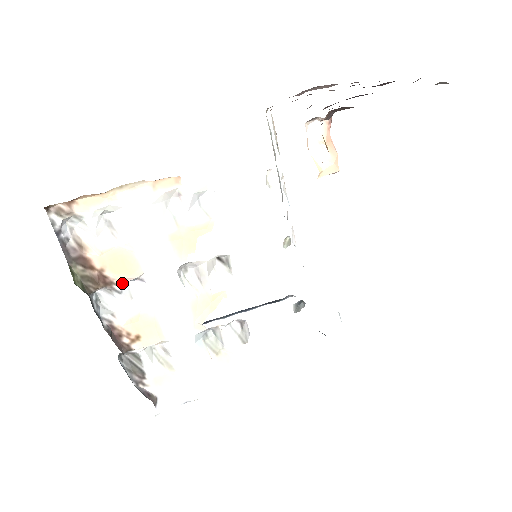
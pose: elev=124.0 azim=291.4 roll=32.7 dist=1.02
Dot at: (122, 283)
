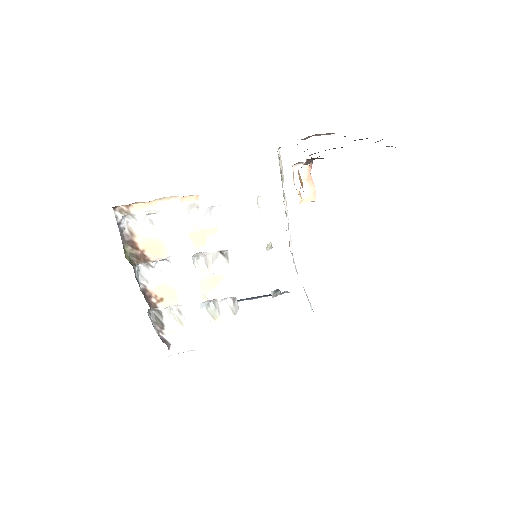
Dot at: (155, 261)
